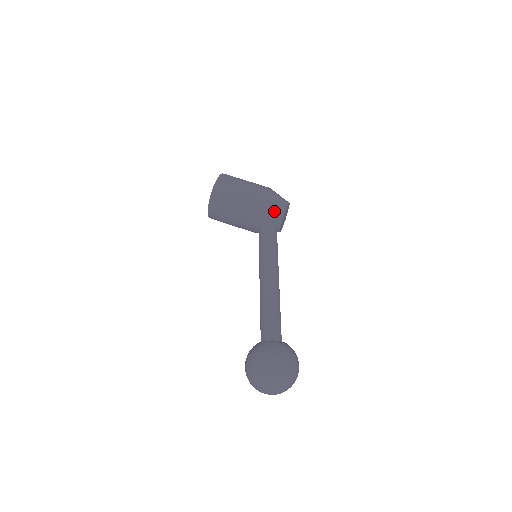
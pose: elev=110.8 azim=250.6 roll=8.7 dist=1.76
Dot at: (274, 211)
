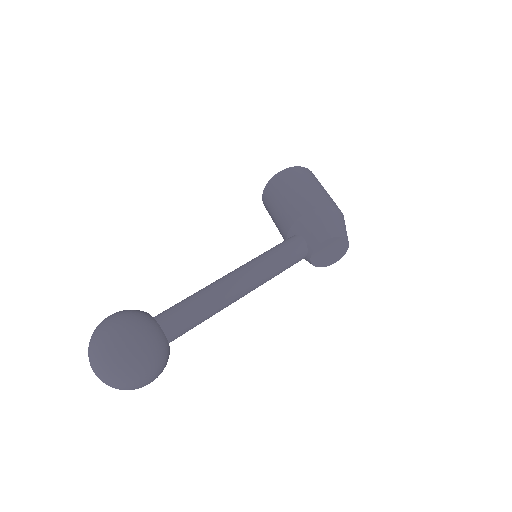
Dot at: (317, 228)
